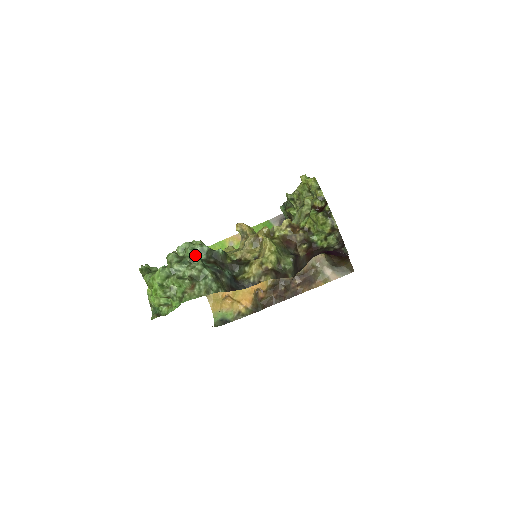
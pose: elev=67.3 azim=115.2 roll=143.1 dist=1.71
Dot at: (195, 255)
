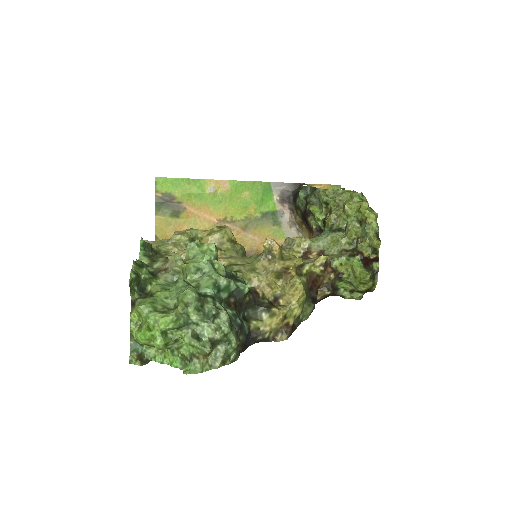
Dot at: (216, 292)
